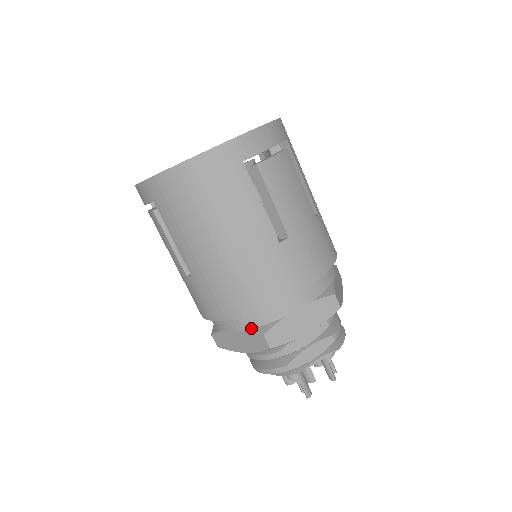
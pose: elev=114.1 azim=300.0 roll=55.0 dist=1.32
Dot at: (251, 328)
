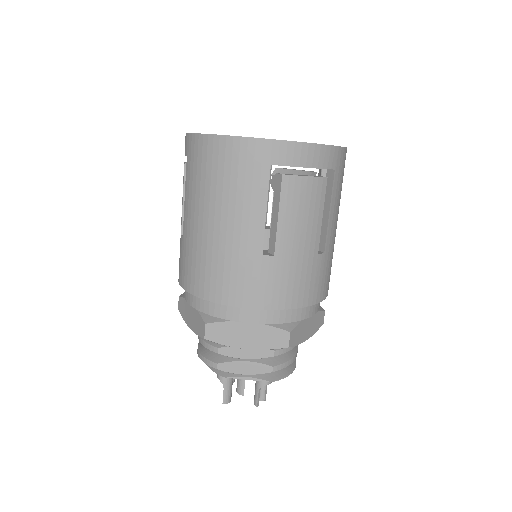
Dot at: (202, 311)
